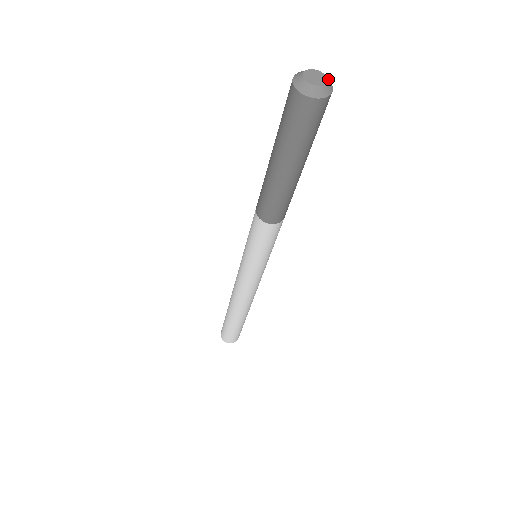
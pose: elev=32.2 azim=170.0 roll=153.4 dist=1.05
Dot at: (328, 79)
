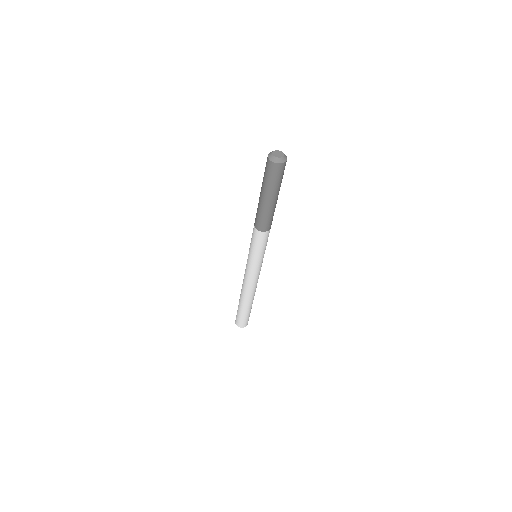
Dot at: (281, 152)
